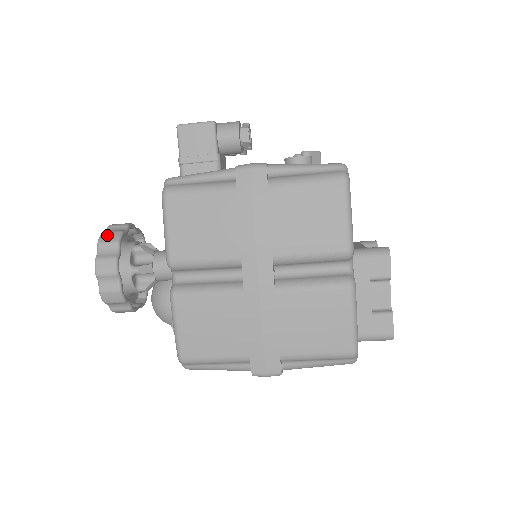
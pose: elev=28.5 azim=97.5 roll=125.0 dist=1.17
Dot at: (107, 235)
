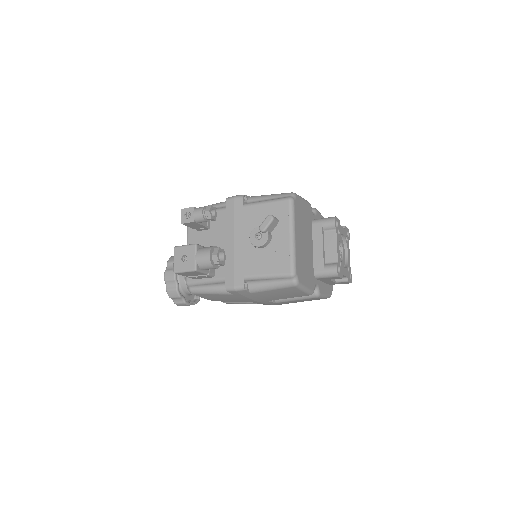
Dot at: (171, 293)
